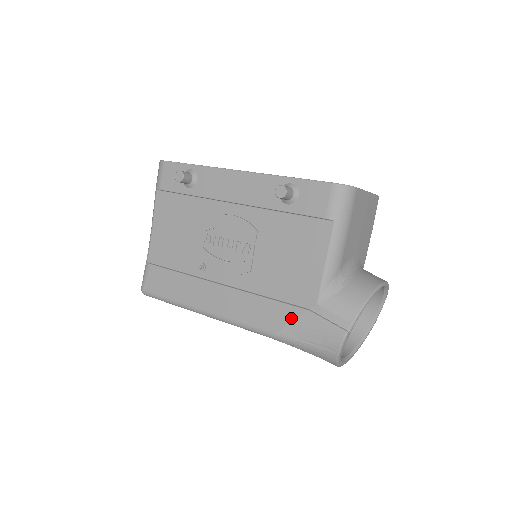
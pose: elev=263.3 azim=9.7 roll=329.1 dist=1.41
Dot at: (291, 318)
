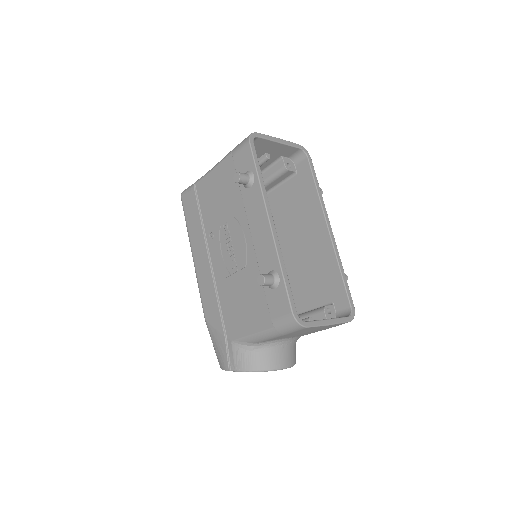
Dot at: (217, 327)
